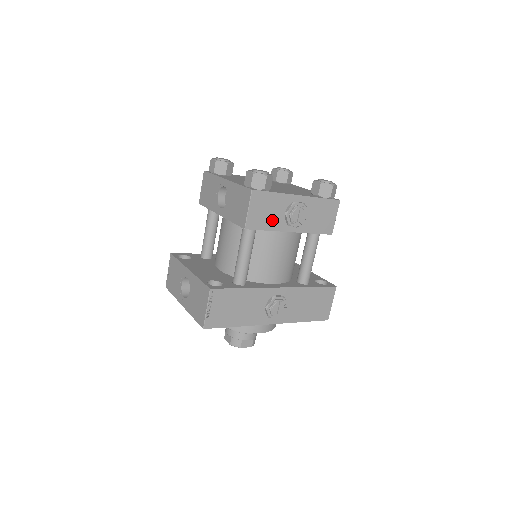
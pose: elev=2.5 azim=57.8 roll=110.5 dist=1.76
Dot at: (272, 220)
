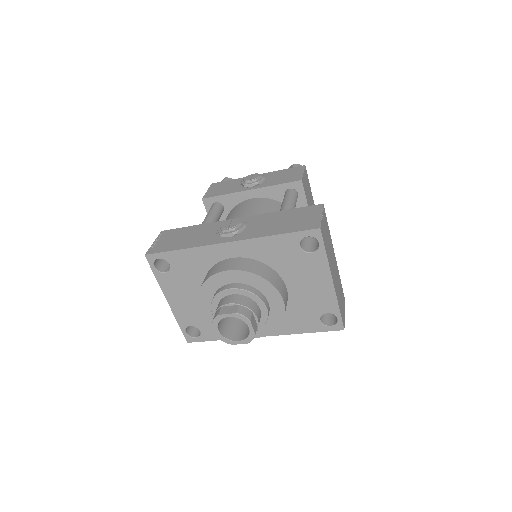
Dot at: (229, 190)
